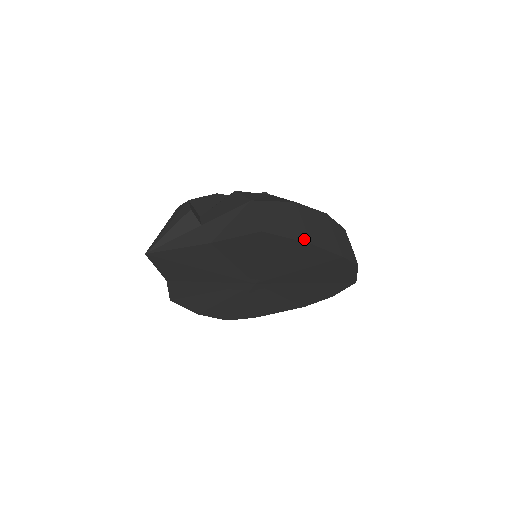
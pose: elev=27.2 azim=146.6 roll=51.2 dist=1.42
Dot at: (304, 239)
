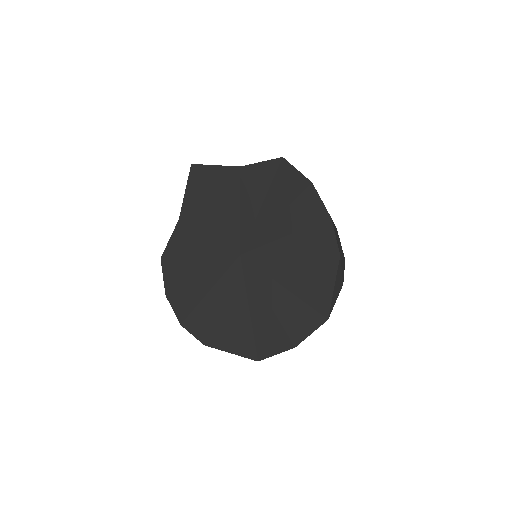
Dot at: (309, 180)
